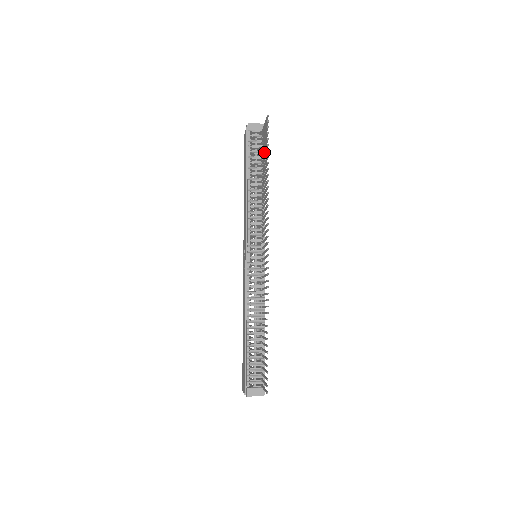
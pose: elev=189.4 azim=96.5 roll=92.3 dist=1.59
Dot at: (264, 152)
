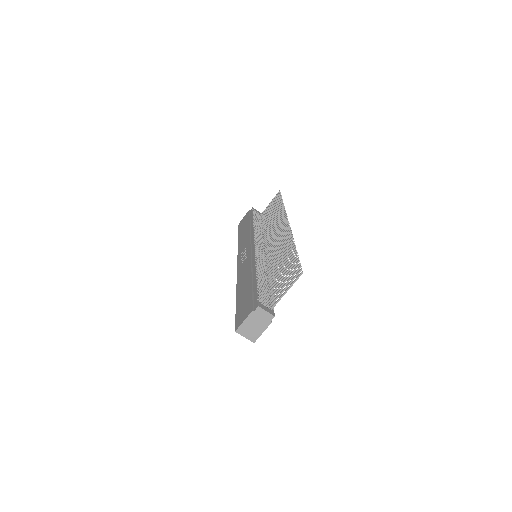
Dot at: (272, 208)
